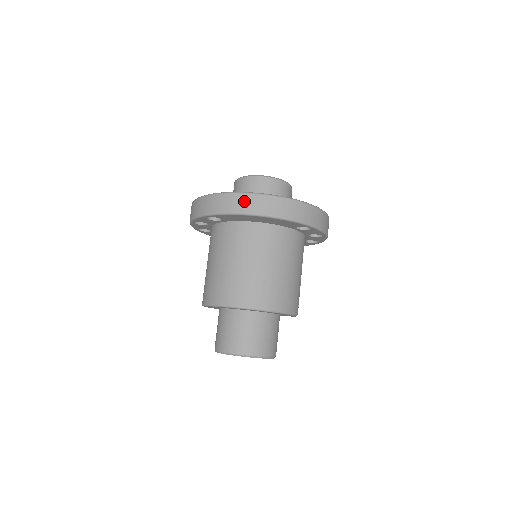
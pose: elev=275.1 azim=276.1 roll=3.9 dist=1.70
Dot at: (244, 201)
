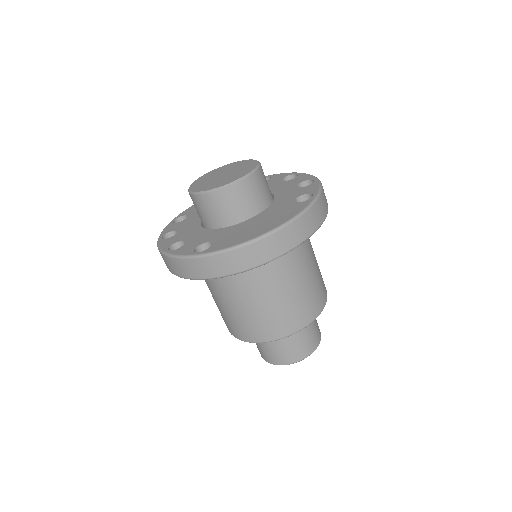
Dot at: (254, 253)
